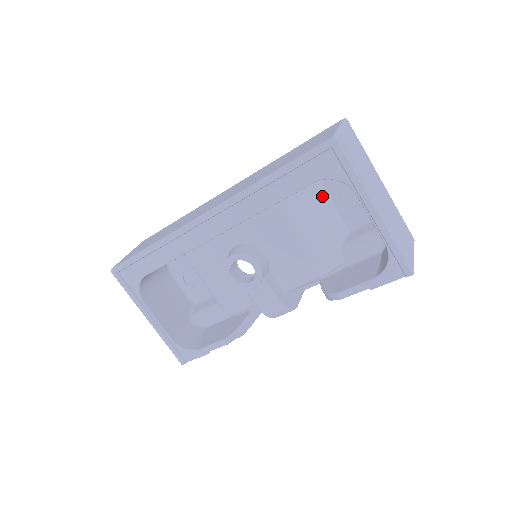
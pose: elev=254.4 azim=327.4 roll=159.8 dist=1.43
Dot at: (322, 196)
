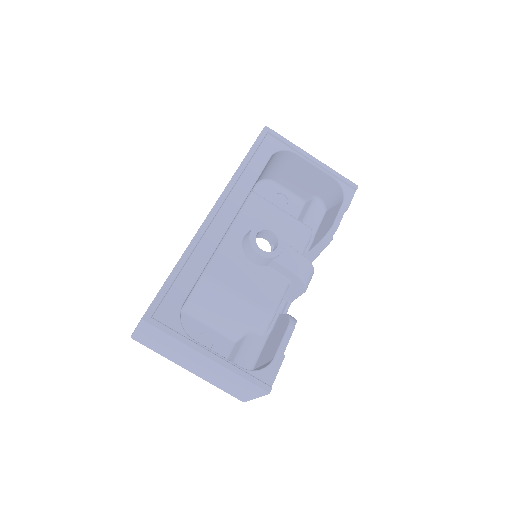
Dot at: occluded
